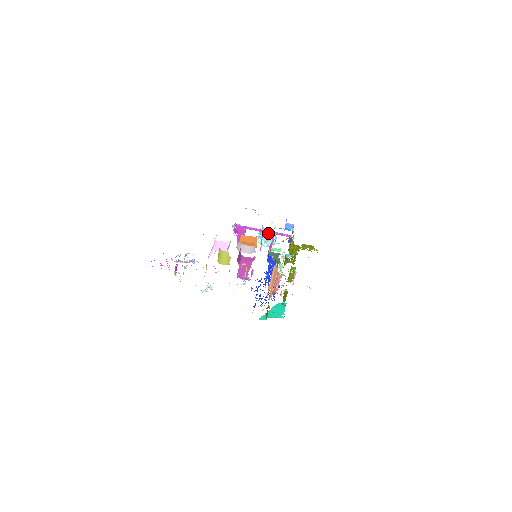
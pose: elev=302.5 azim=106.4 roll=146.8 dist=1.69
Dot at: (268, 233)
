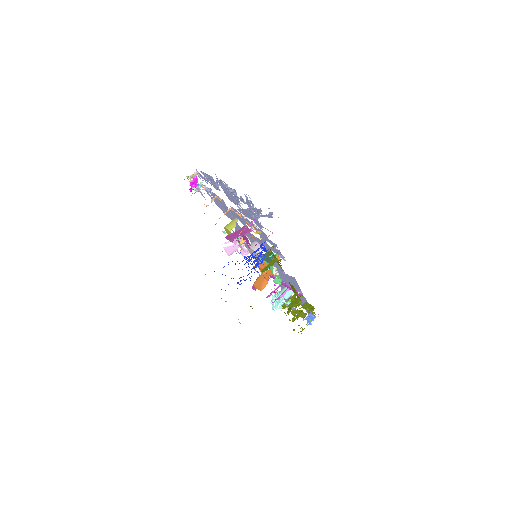
Dot at: occluded
